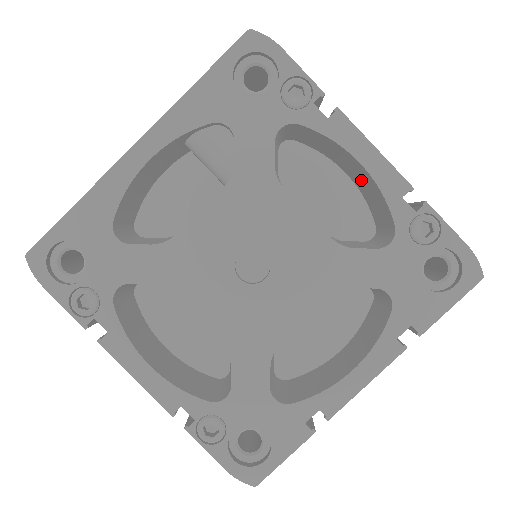
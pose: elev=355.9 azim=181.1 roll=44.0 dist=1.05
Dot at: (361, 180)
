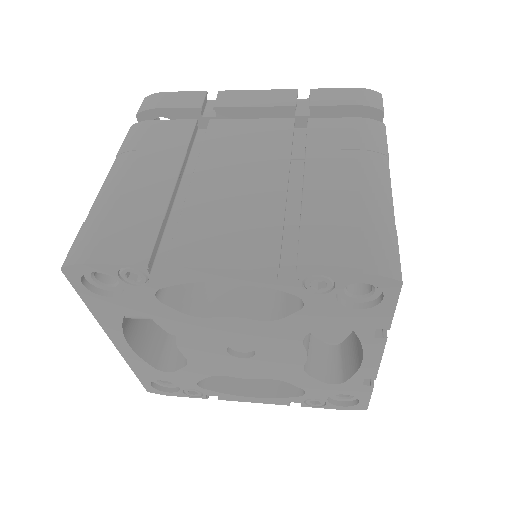
Dot at: occluded
